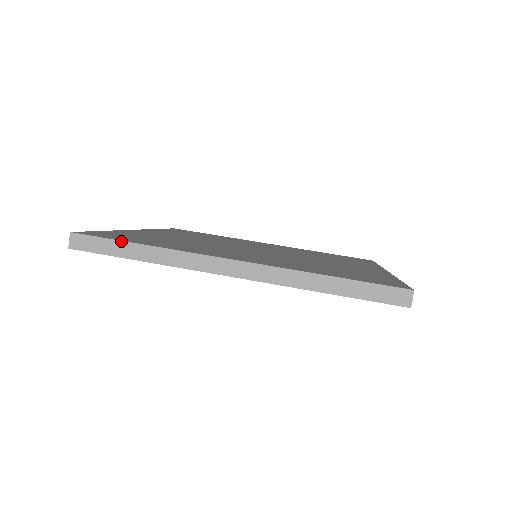
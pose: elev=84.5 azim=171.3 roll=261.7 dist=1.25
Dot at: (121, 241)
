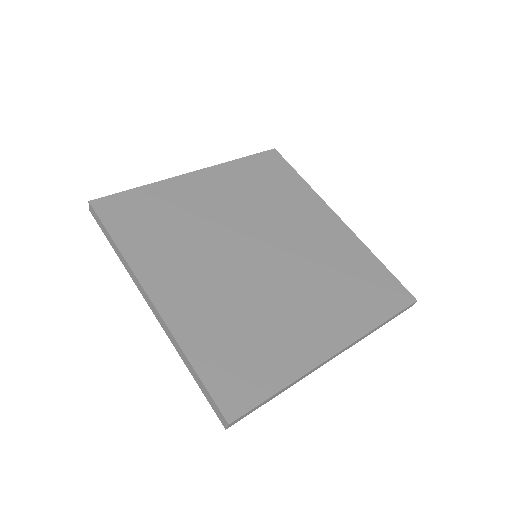
Dot at: (107, 230)
